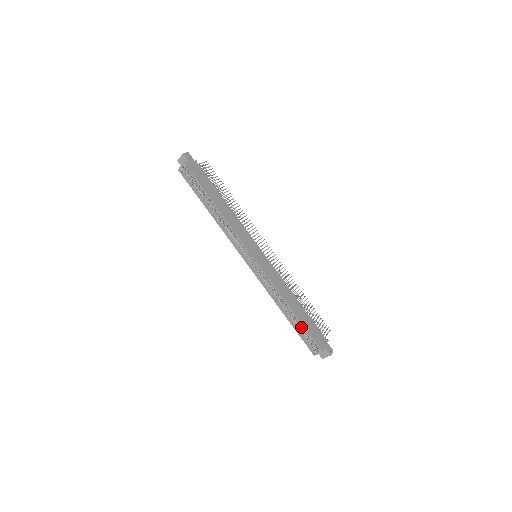
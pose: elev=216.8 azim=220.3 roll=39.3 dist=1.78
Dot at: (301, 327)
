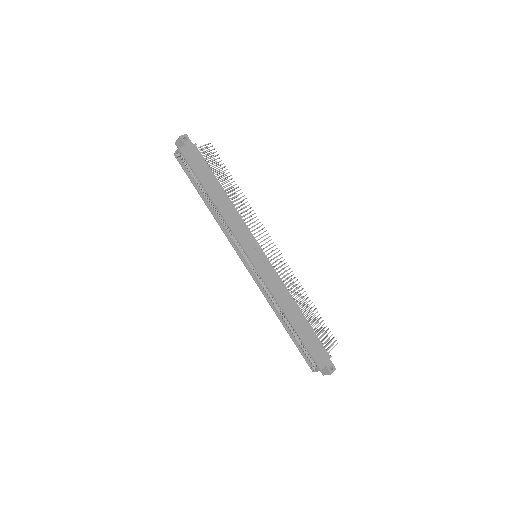
Dot at: (300, 340)
